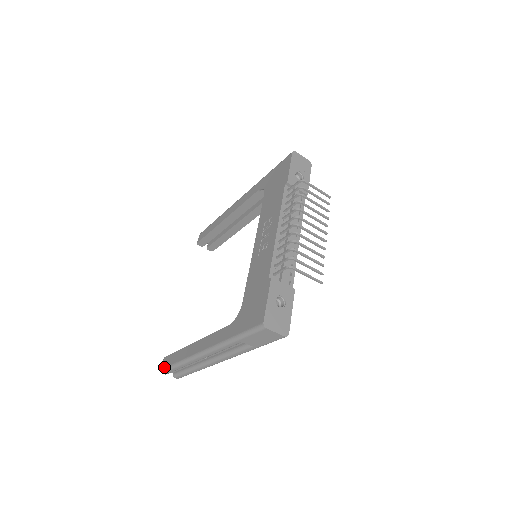
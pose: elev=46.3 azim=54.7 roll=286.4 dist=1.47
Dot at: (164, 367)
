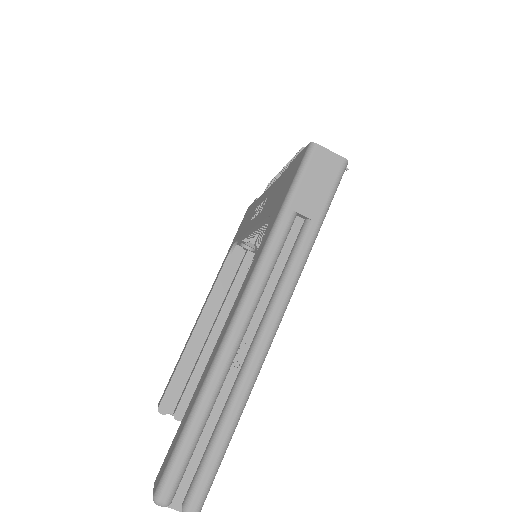
Dot at: (161, 473)
